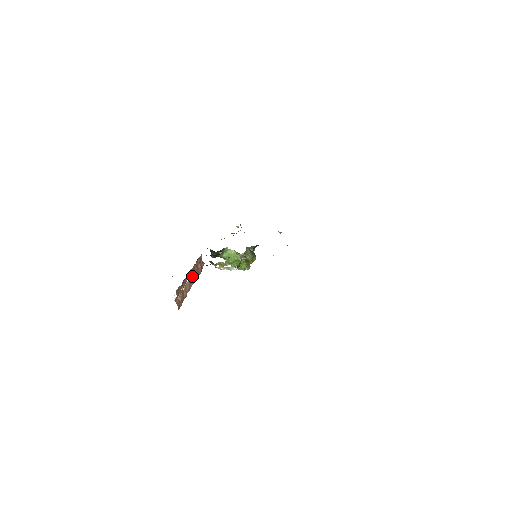
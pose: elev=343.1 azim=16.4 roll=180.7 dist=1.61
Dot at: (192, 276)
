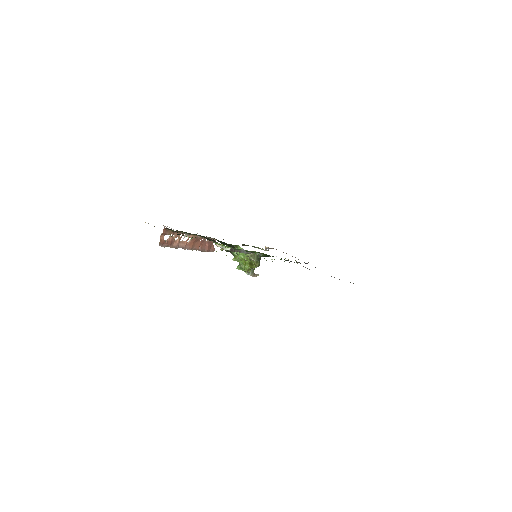
Dot at: (193, 243)
